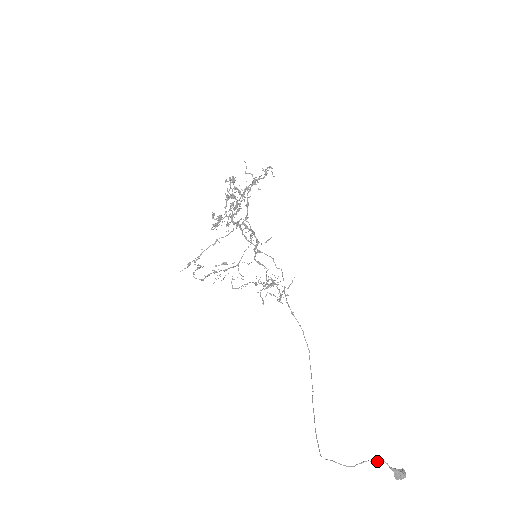
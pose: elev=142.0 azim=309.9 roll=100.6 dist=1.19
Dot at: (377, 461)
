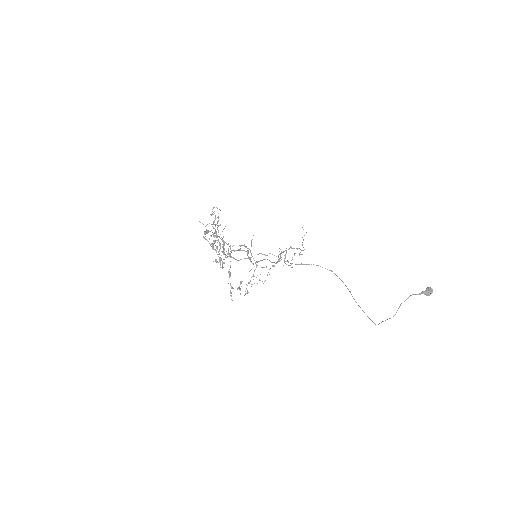
Dot at: occluded
